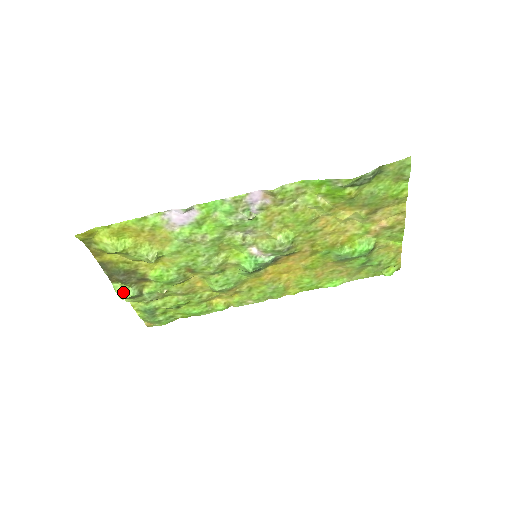
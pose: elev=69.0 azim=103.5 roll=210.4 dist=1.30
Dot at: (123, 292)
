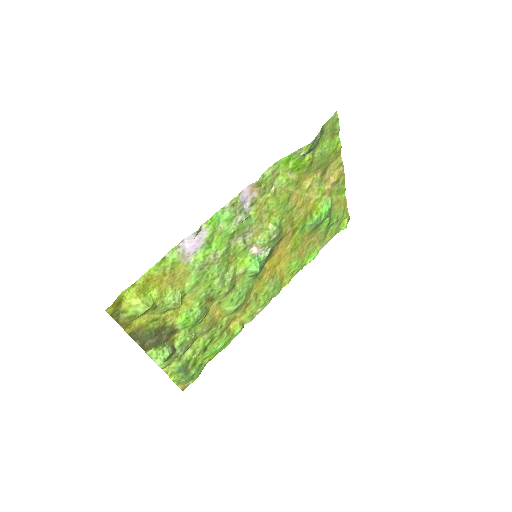
Dot at: (160, 356)
